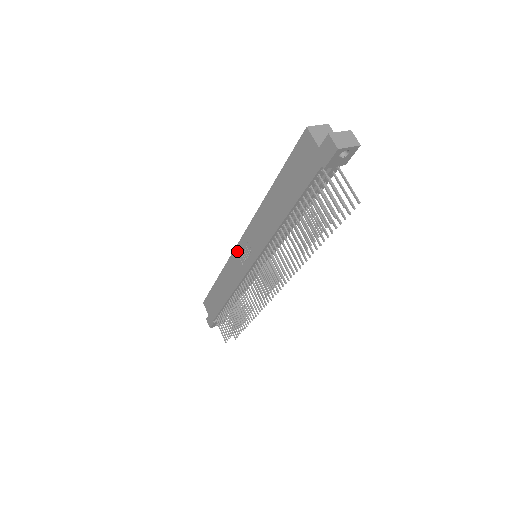
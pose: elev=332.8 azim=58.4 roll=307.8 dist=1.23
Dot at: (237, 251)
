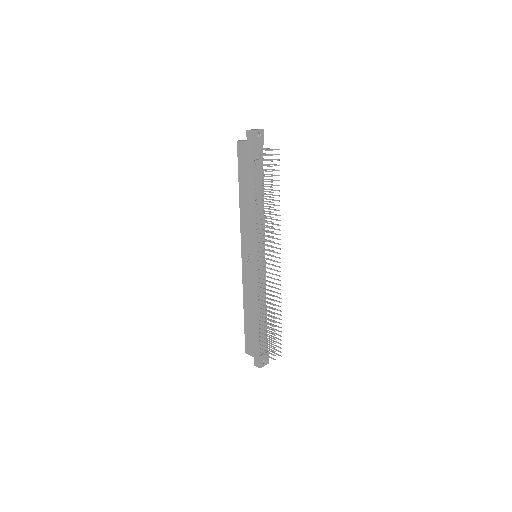
Dot at: (244, 264)
